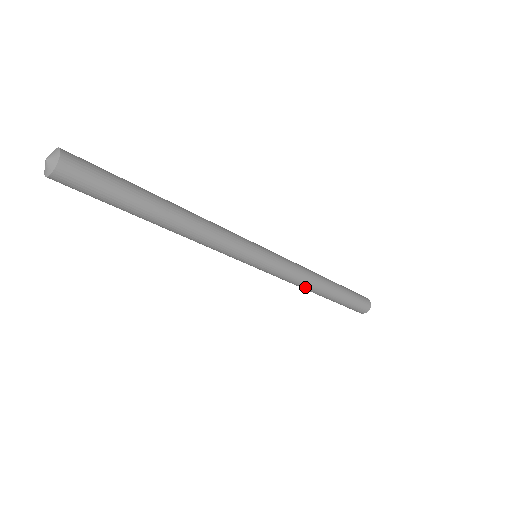
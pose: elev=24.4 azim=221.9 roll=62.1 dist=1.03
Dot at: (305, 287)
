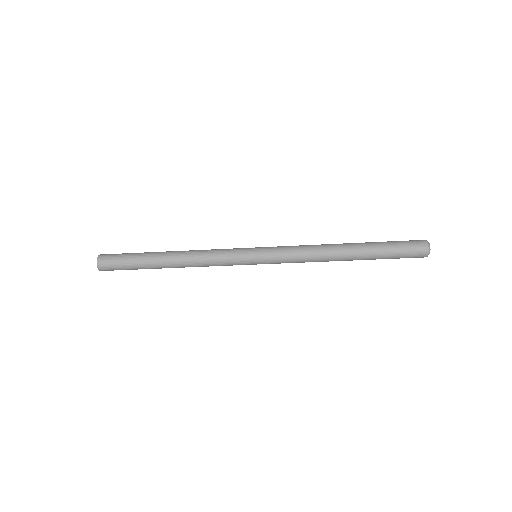
Dot at: (320, 254)
